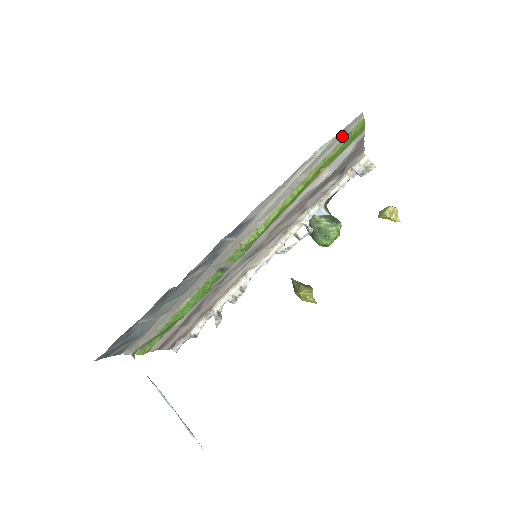
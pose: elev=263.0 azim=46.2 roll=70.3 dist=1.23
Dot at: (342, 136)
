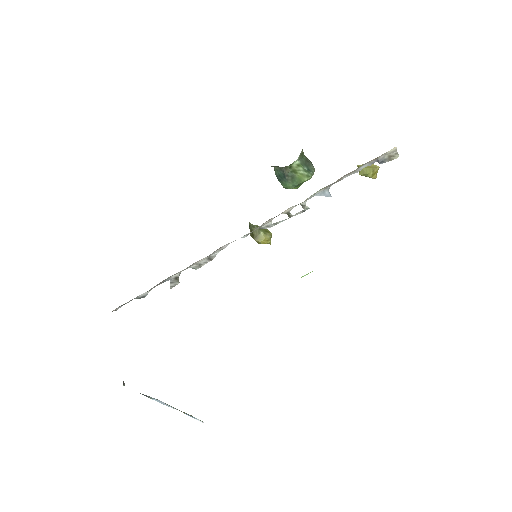
Dot at: occluded
